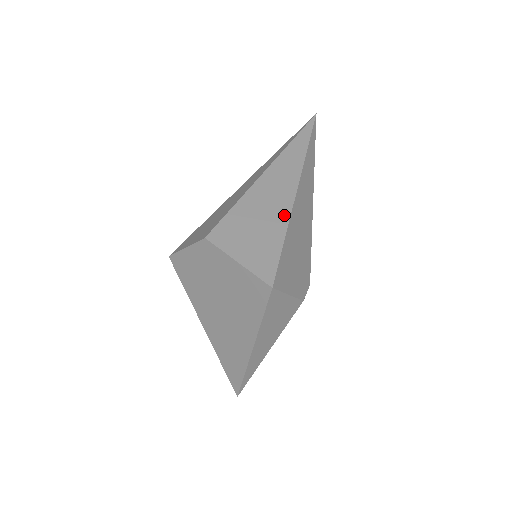
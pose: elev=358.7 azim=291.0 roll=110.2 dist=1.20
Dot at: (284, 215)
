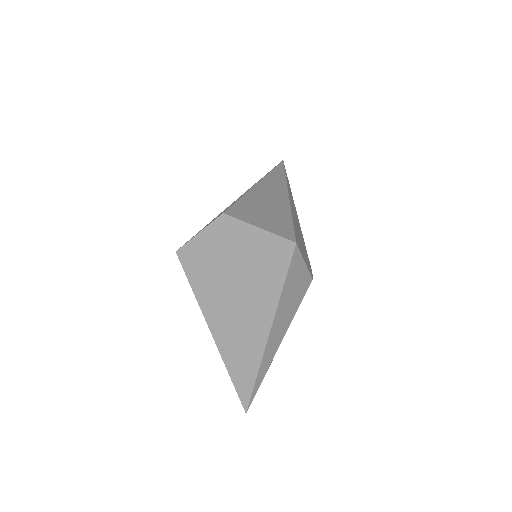
Dot at: (285, 206)
